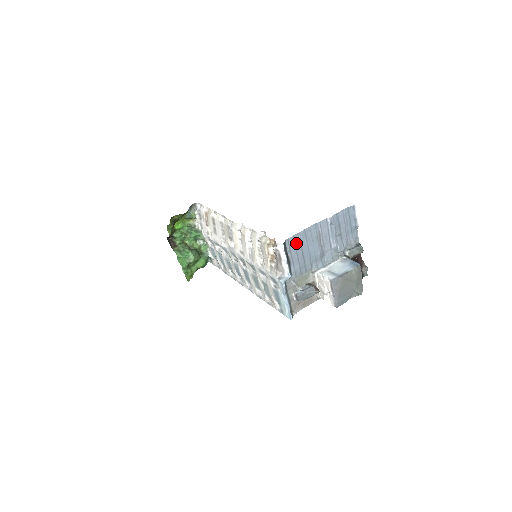
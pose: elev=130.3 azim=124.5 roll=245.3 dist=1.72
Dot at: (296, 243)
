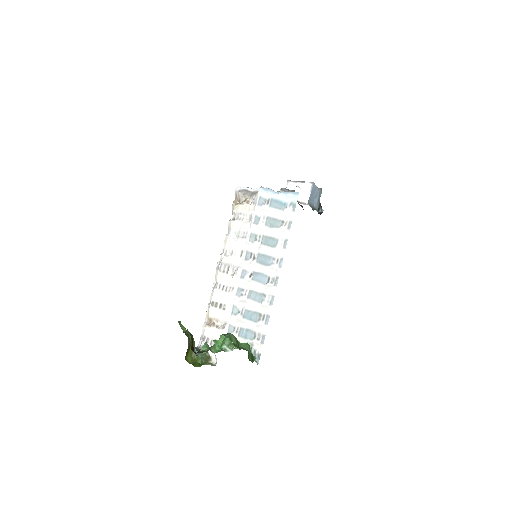
Dot at: occluded
